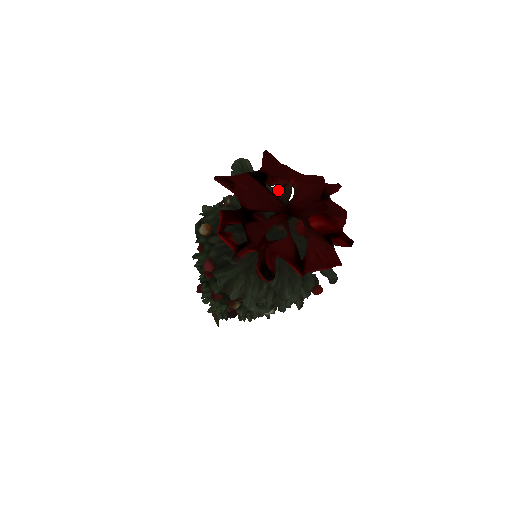
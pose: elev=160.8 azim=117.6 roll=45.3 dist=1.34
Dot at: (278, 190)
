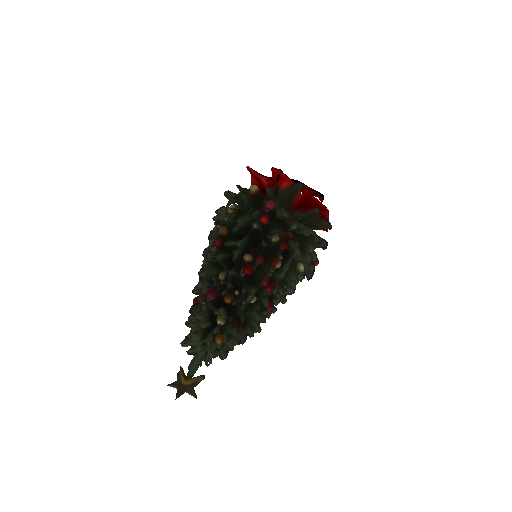
Dot at: occluded
